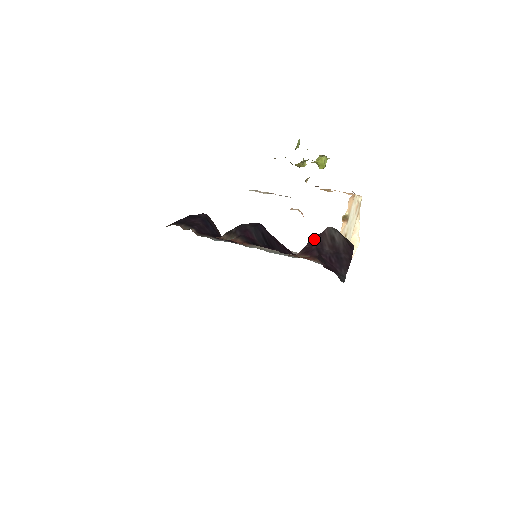
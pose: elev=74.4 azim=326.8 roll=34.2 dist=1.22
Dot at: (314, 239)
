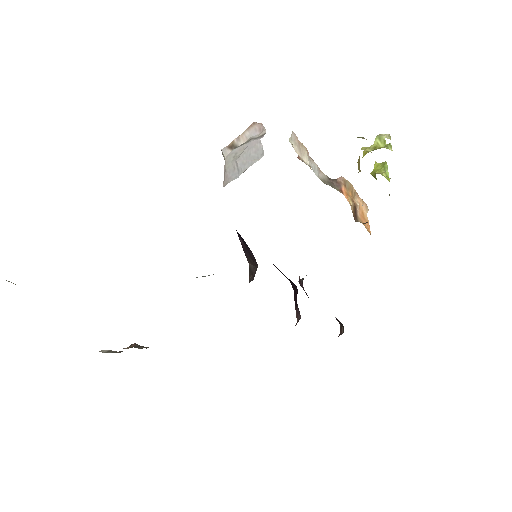
Dot at: occluded
